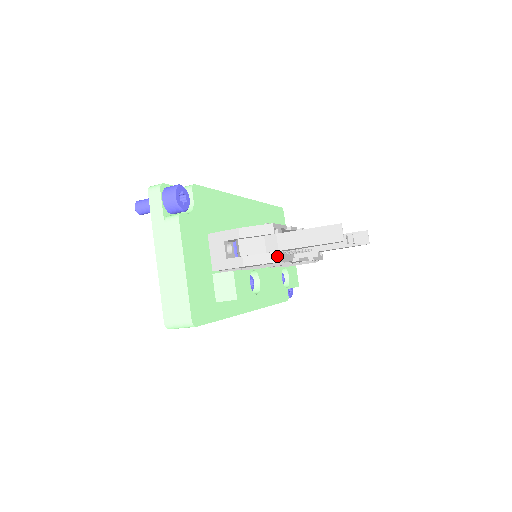
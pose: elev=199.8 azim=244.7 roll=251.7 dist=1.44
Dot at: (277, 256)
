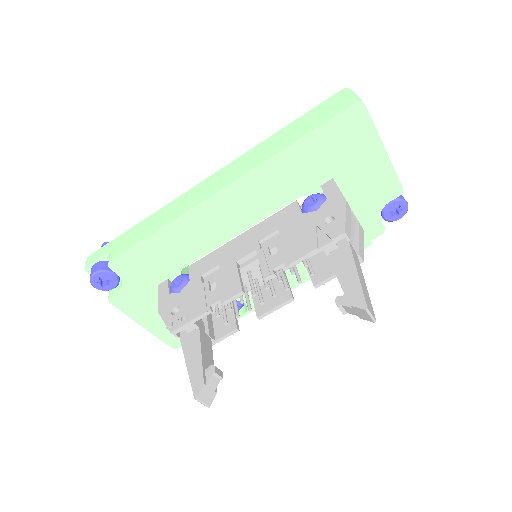
Dot at: occluded
